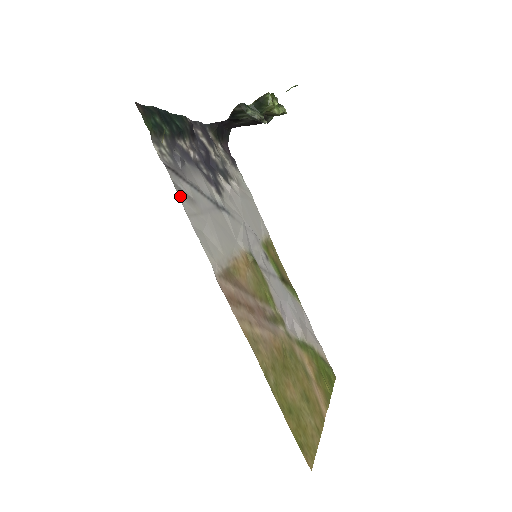
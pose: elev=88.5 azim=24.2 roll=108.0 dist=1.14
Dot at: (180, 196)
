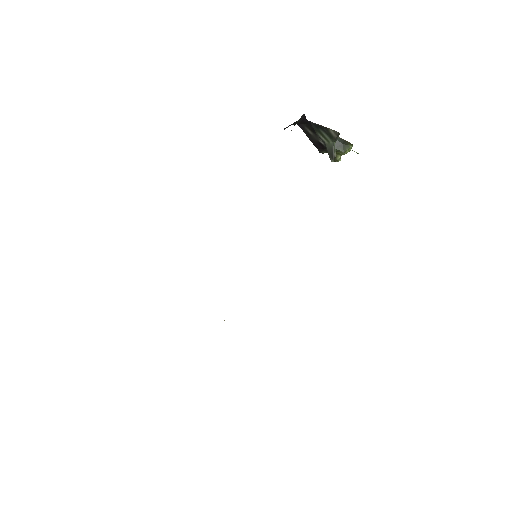
Dot at: occluded
